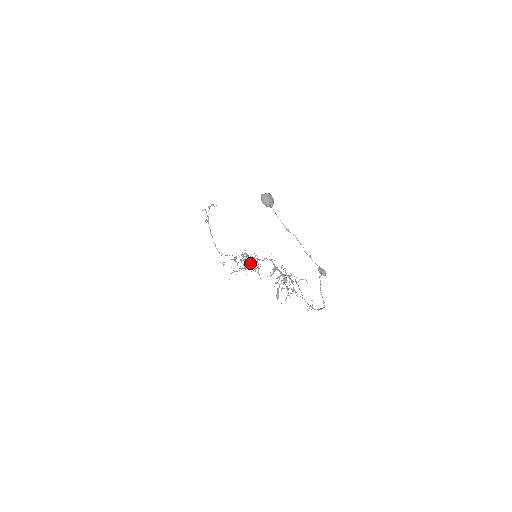
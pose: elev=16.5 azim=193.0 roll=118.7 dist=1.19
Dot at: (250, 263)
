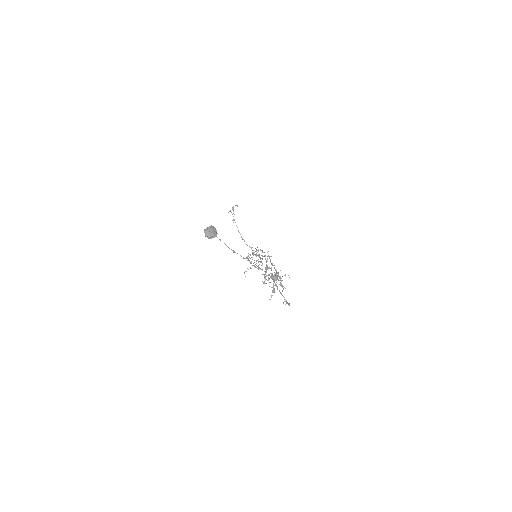
Dot at: (256, 261)
